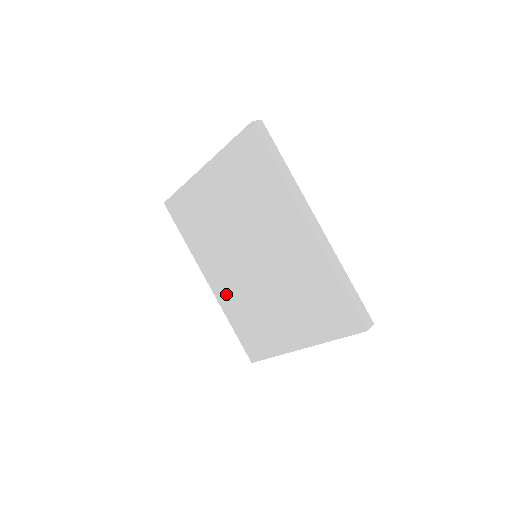
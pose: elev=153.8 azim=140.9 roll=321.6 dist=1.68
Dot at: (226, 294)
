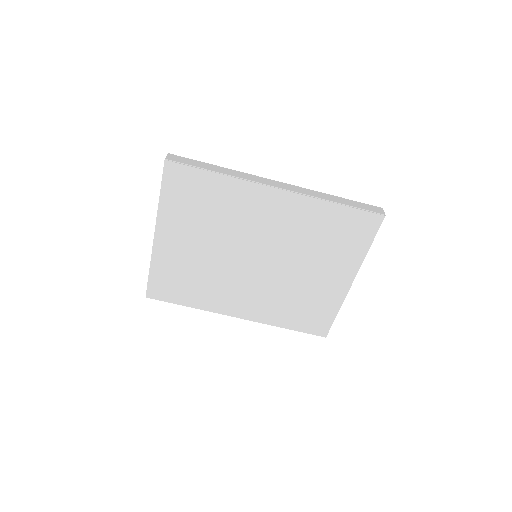
Dot at: (260, 309)
